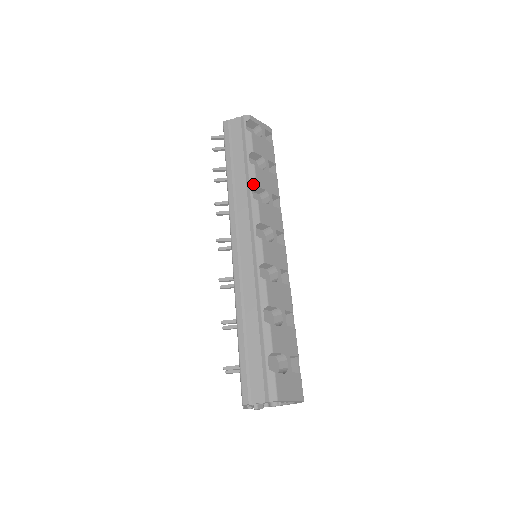
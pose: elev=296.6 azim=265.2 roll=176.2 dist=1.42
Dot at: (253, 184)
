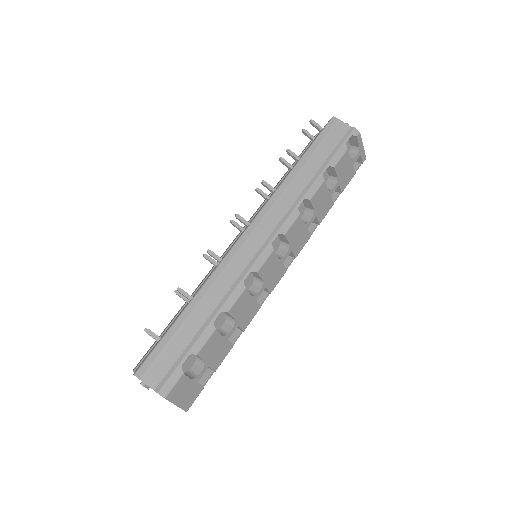
Dot at: (309, 196)
